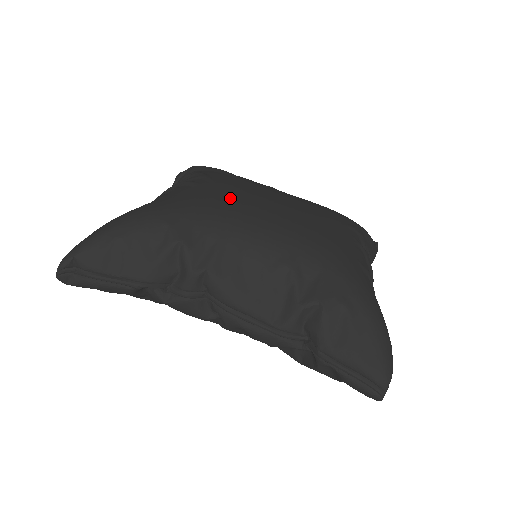
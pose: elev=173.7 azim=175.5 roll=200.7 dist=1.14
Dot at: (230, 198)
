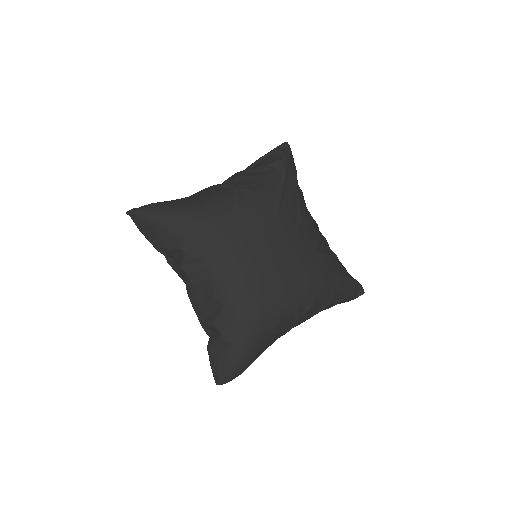
Dot at: (237, 239)
